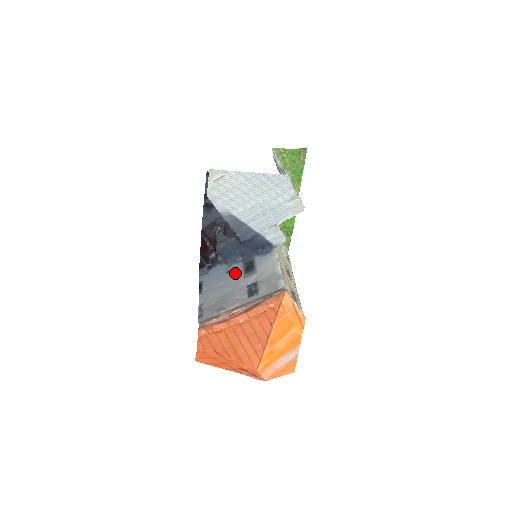
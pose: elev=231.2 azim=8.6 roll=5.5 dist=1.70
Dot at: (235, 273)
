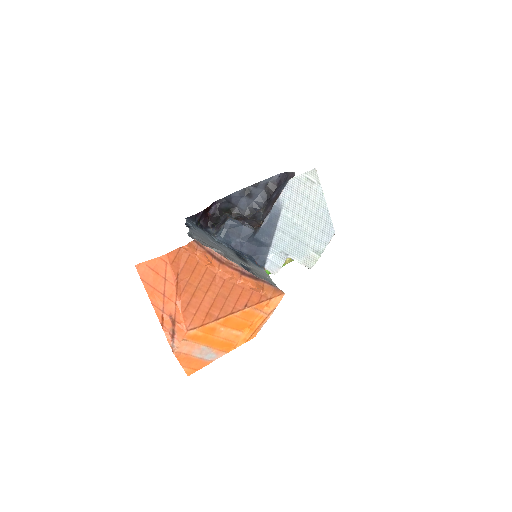
Dot at: (228, 249)
